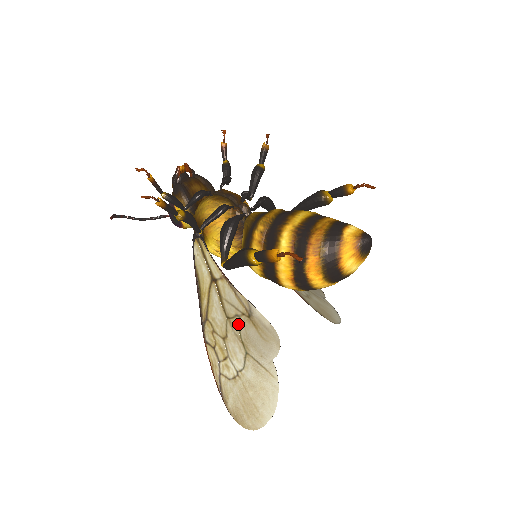
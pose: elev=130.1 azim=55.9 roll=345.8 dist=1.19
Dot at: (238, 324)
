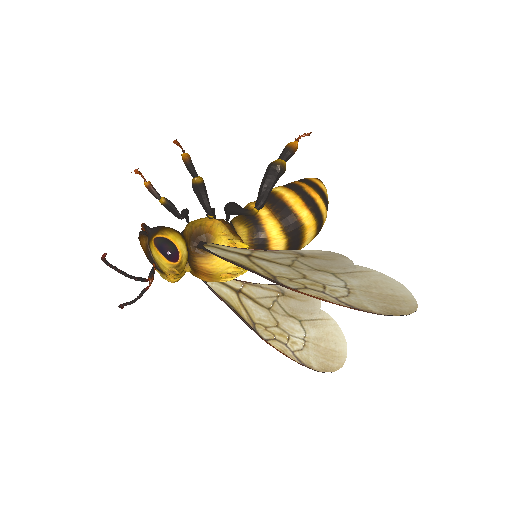
Dot at: (302, 264)
